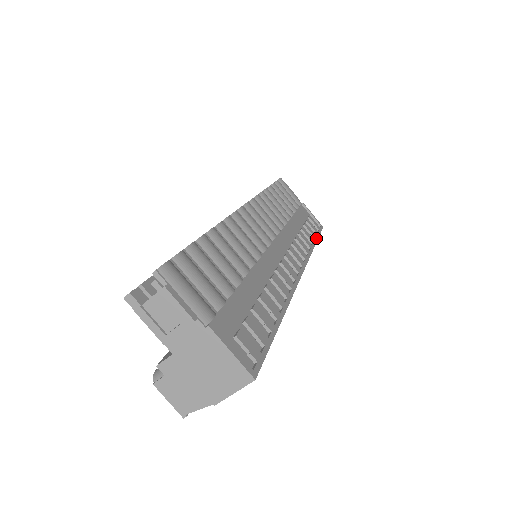
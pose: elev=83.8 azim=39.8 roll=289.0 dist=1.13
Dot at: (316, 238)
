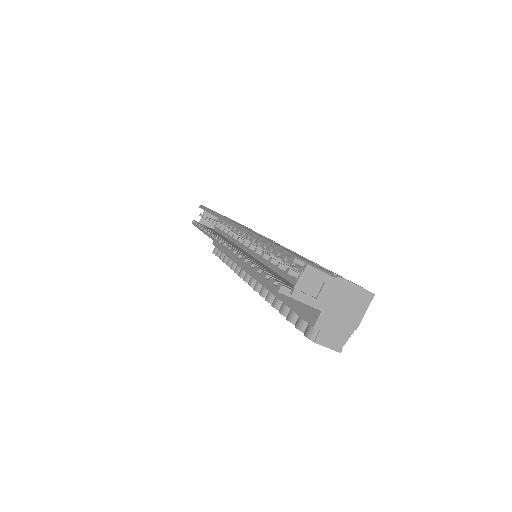
Dot at: occluded
